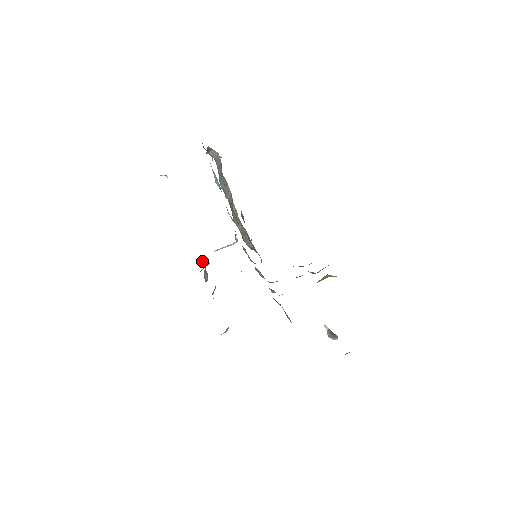
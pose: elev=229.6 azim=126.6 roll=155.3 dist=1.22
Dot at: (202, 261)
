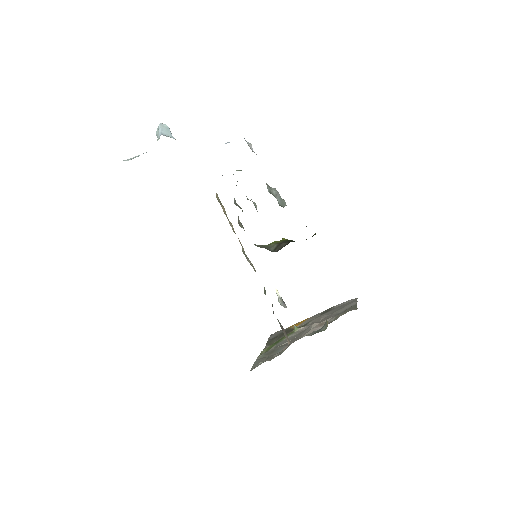
Dot at: occluded
